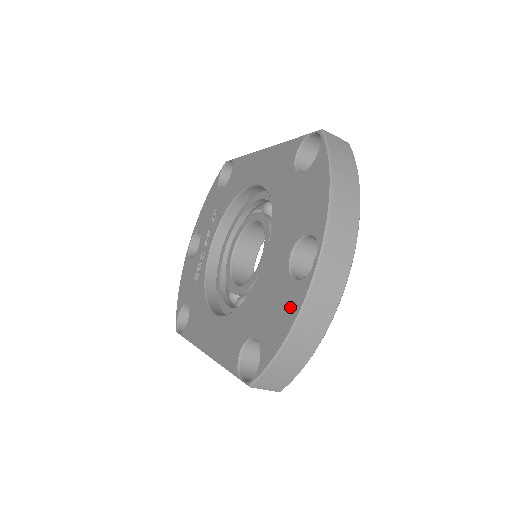
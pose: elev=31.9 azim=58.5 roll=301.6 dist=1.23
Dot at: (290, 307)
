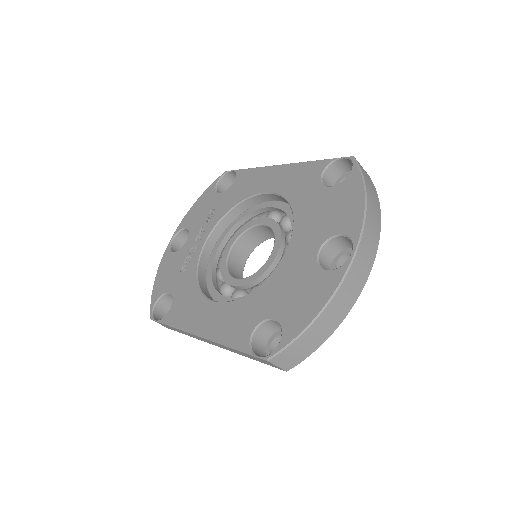
Dot at: (321, 291)
